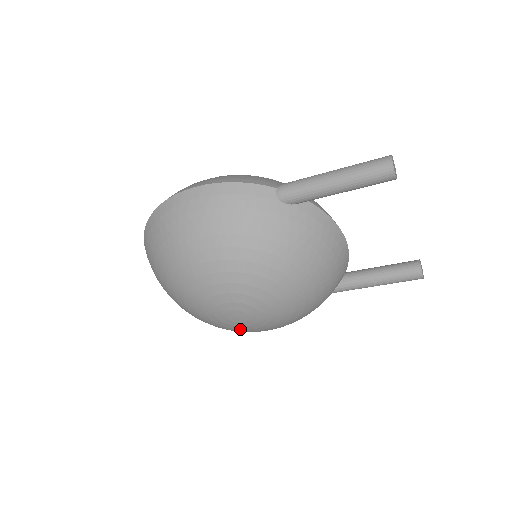
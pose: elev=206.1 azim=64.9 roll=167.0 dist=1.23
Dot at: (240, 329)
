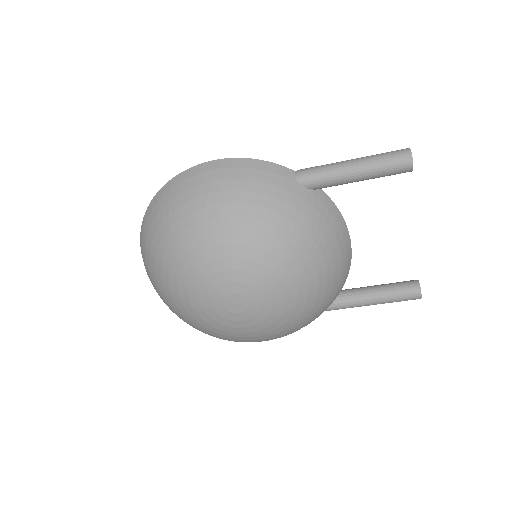
Dot at: (232, 326)
